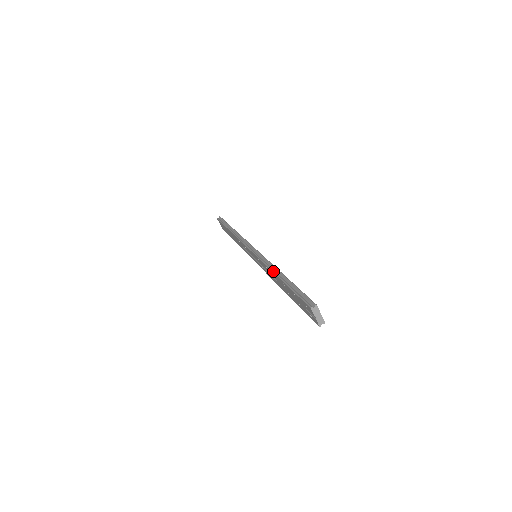
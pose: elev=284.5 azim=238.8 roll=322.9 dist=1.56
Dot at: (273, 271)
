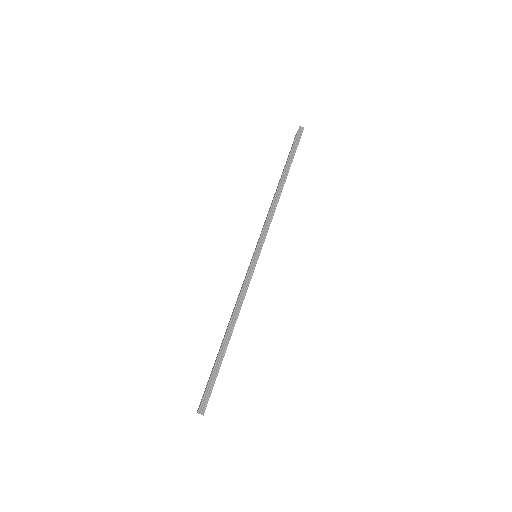
Dot at: (231, 321)
